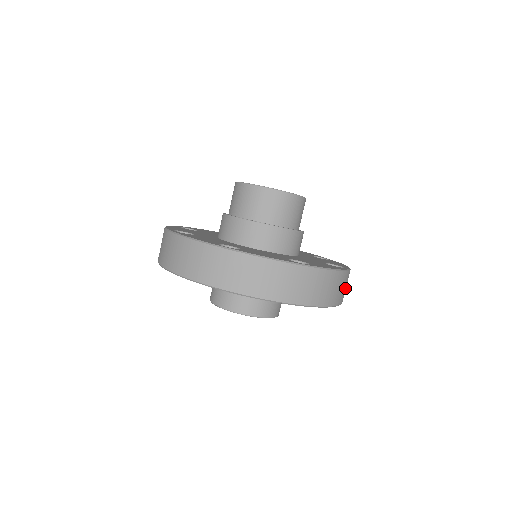
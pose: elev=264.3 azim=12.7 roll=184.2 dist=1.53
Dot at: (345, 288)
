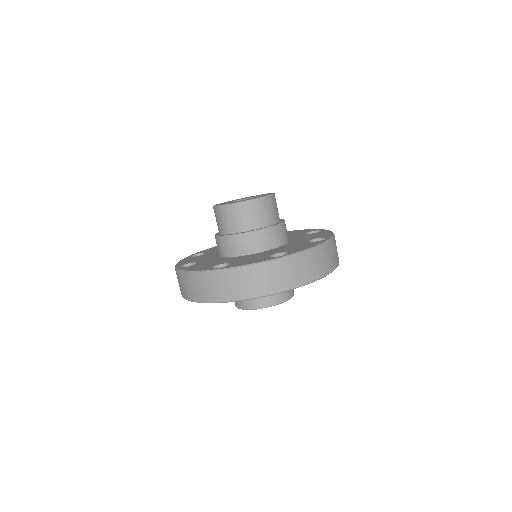
Dot at: occluded
